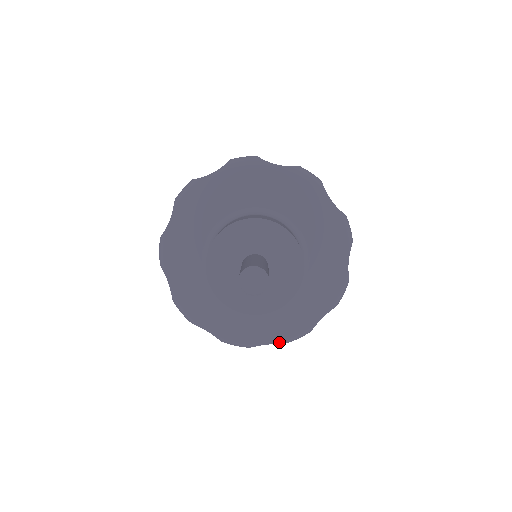
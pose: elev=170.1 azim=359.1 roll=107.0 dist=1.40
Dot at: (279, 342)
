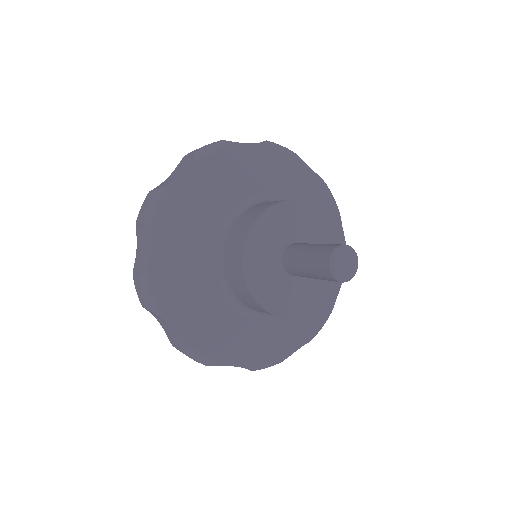
Dot at: (341, 282)
